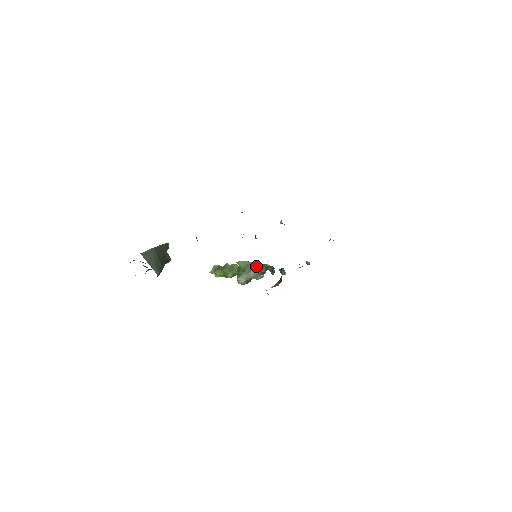
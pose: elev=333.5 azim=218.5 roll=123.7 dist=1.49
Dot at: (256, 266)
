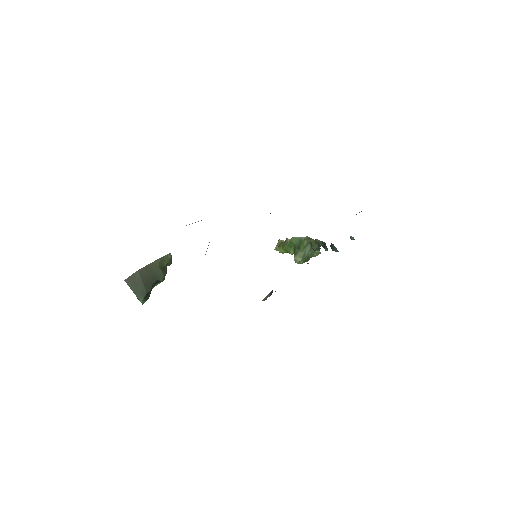
Dot at: (310, 241)
